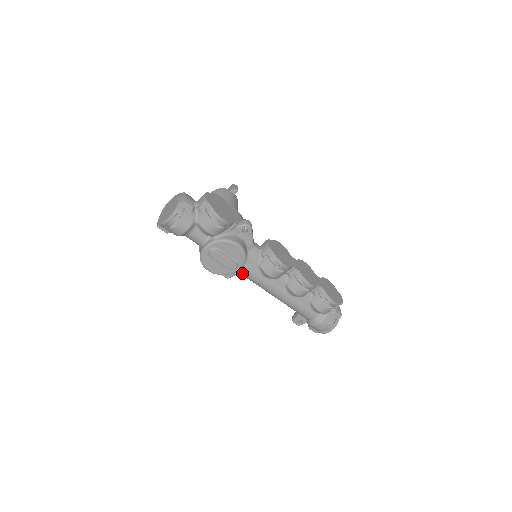
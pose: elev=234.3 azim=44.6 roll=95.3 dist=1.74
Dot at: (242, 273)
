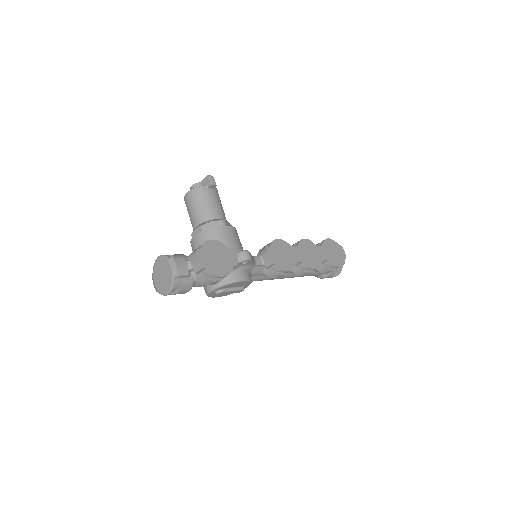
Dot at: occluded
